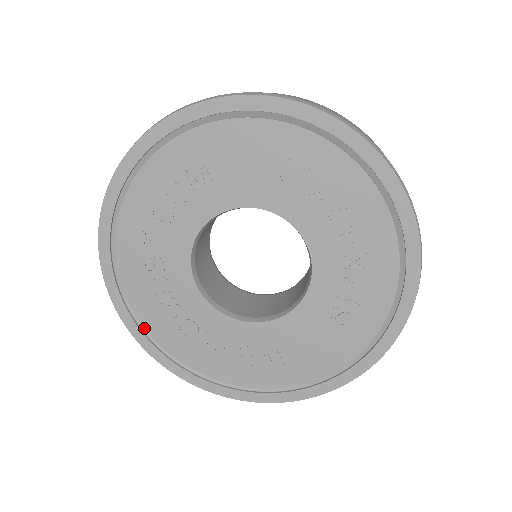
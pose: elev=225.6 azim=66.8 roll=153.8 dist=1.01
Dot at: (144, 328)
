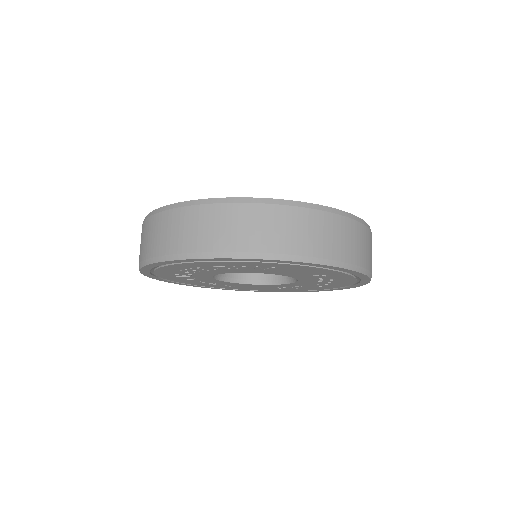
Dot at: occluded
